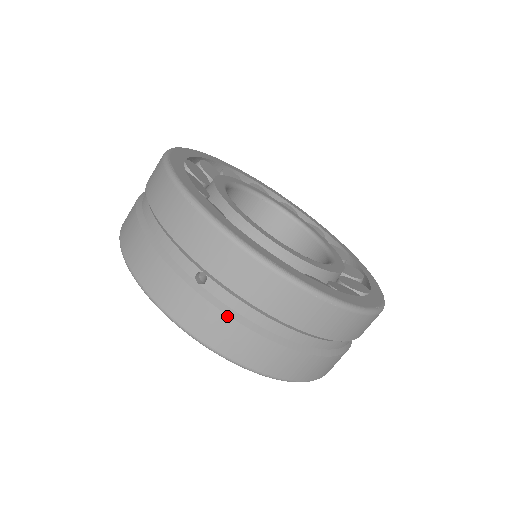
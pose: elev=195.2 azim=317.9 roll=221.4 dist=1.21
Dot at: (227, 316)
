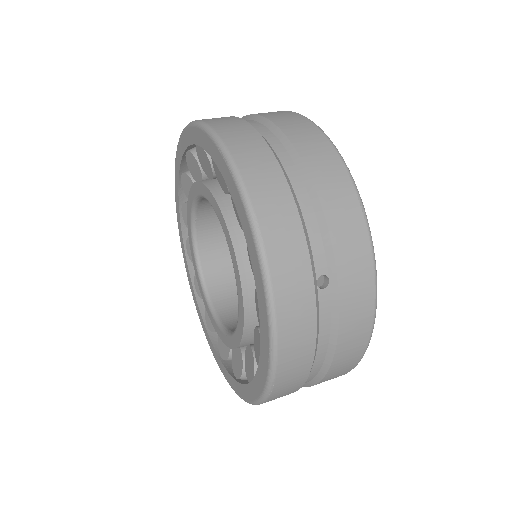
Dot at: (316, 330)
